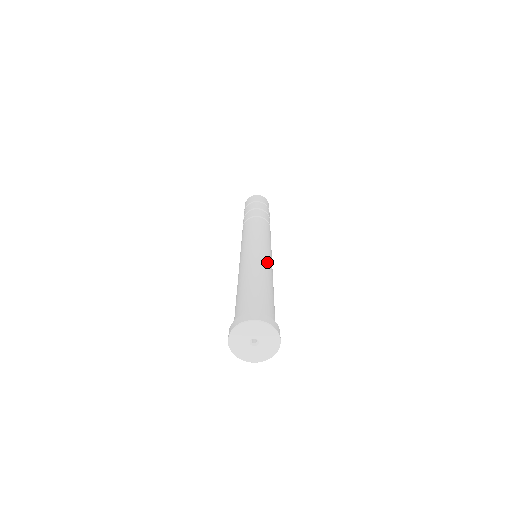
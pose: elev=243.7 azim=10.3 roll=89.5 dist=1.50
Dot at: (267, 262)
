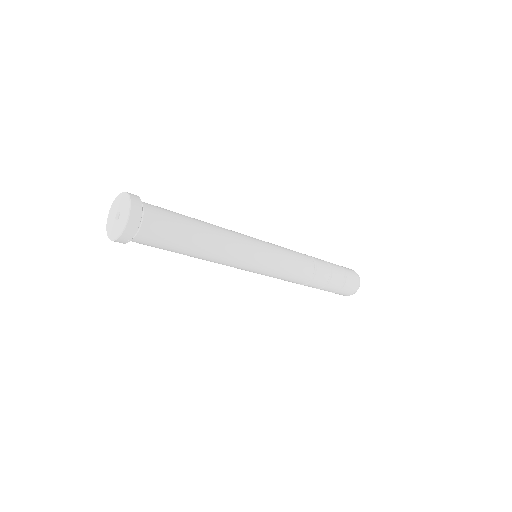
Dot at: occluded
